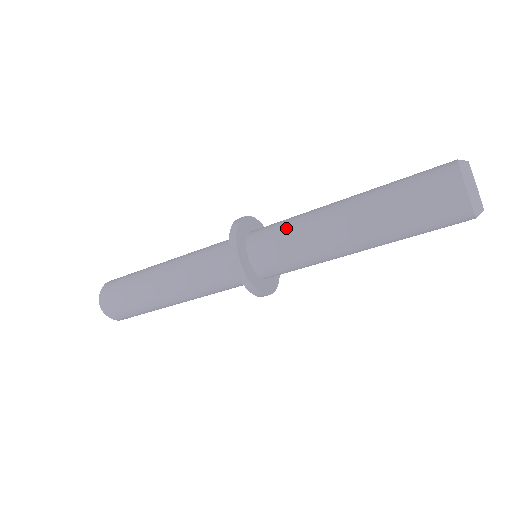
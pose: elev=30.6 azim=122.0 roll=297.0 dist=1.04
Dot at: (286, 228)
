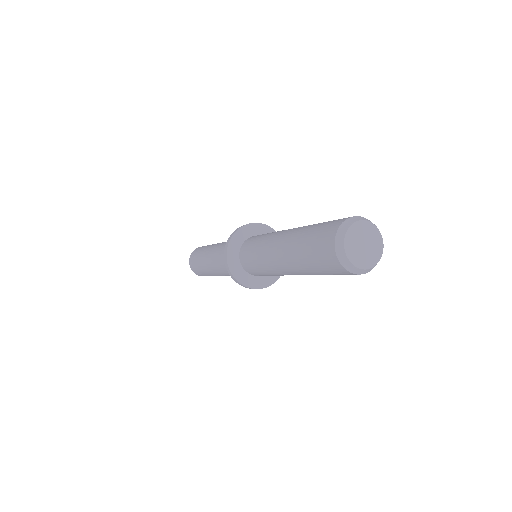
Dot at: (257, 265)
